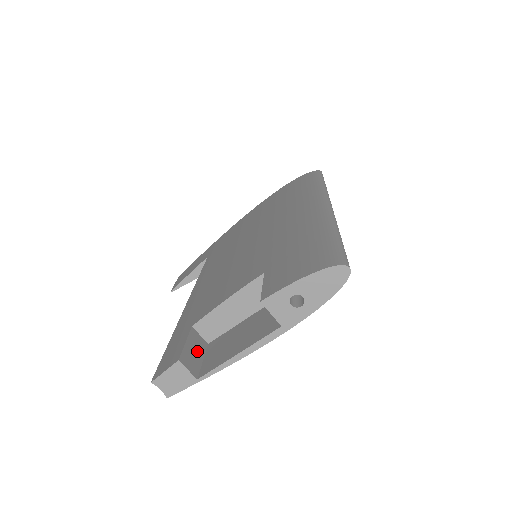
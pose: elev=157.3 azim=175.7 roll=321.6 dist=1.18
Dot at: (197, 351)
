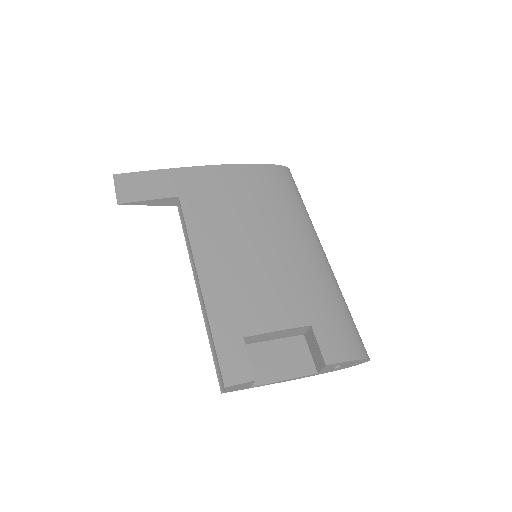
Dot at: occluded
